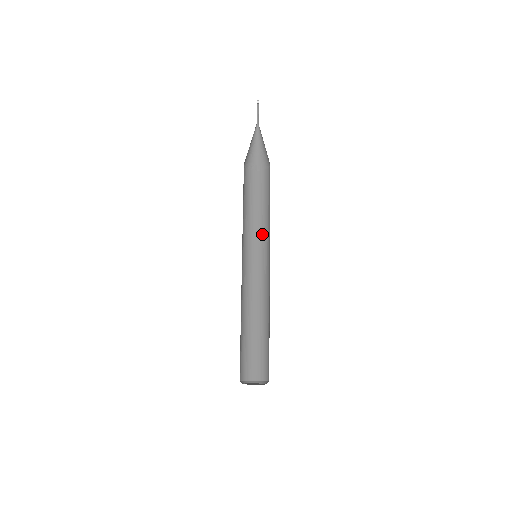
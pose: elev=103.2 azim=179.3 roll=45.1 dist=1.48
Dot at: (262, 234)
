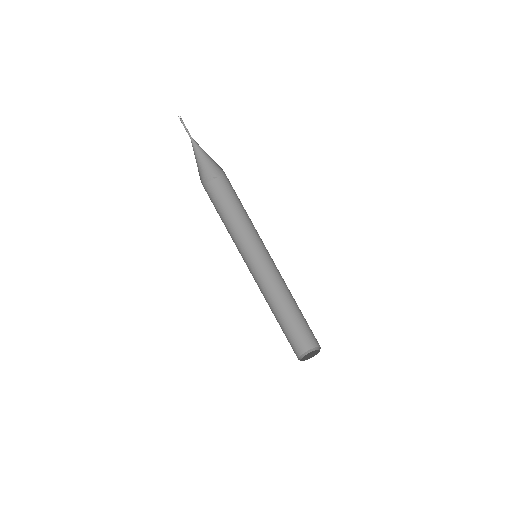
Dot at: (252, 231)
